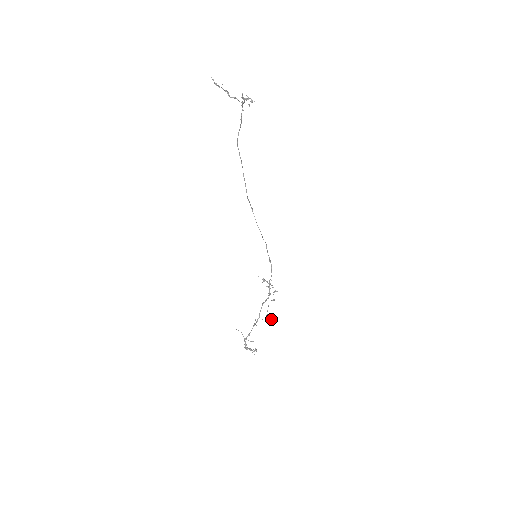
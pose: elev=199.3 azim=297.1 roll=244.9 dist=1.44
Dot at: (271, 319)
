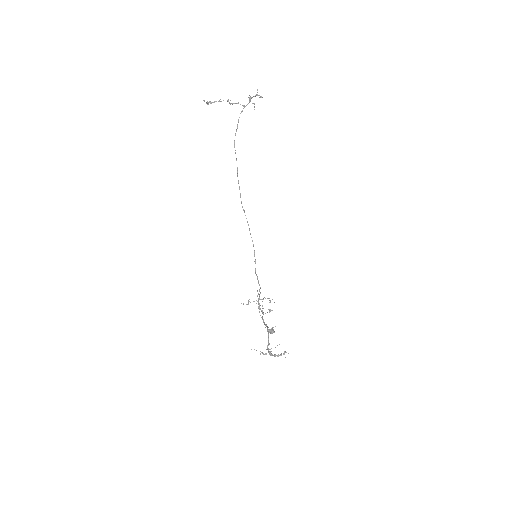
Dot at: (274, 332)
